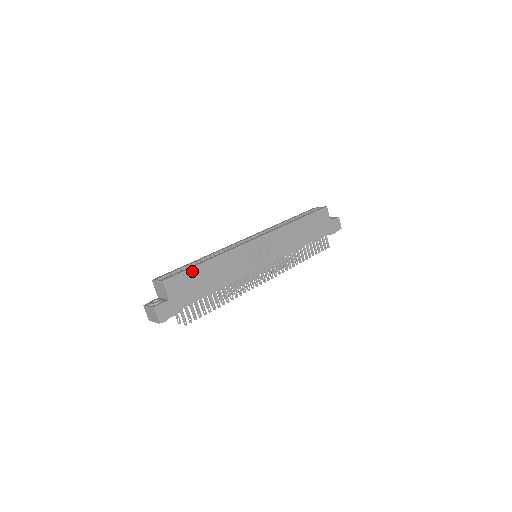
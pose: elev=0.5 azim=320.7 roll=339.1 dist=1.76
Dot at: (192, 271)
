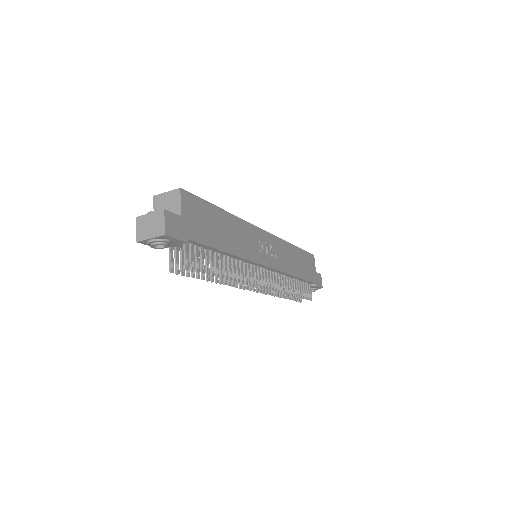
Dot at: (209, 207)
